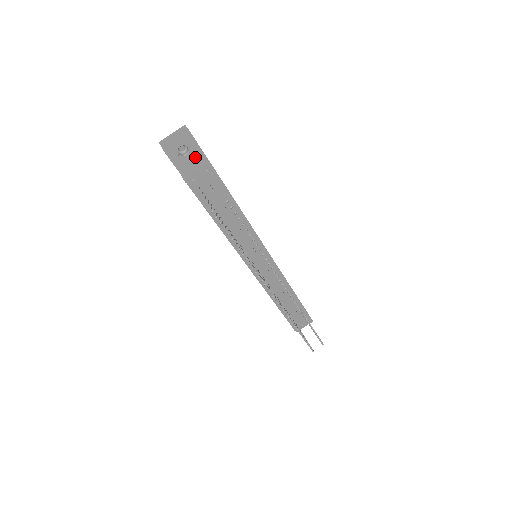
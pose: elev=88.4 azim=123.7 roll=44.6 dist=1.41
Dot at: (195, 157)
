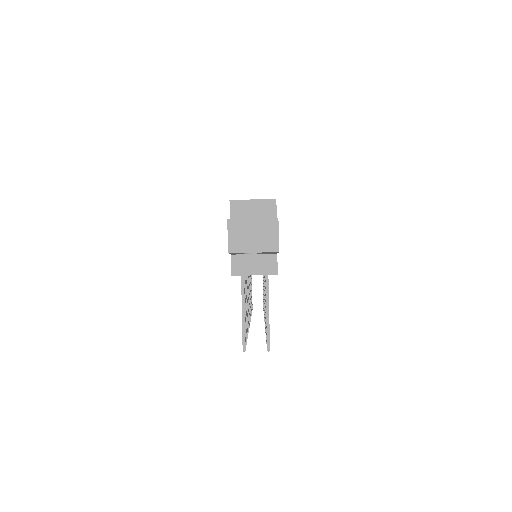
Dot at: (263, 253)
